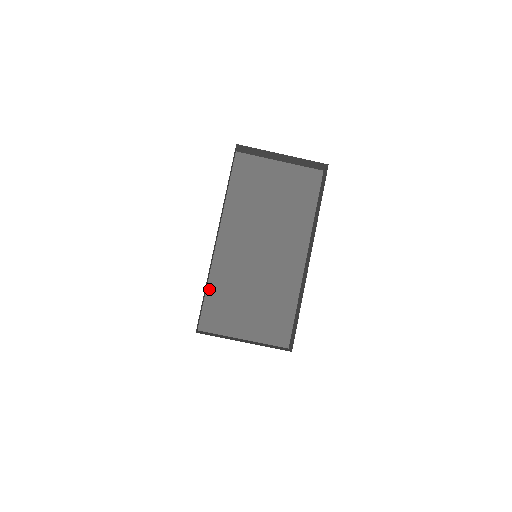
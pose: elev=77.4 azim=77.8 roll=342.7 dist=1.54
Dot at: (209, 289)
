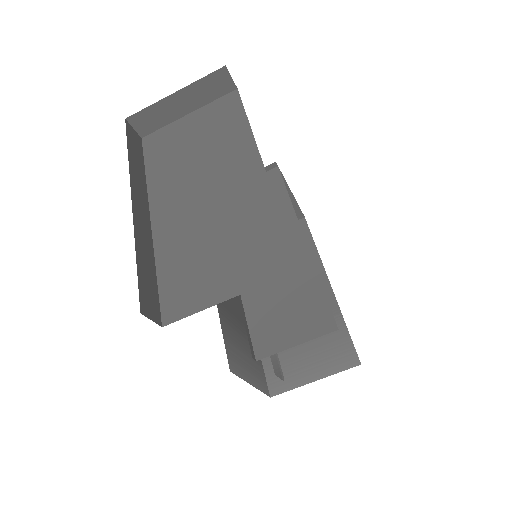
Dot at: (160, 271)
